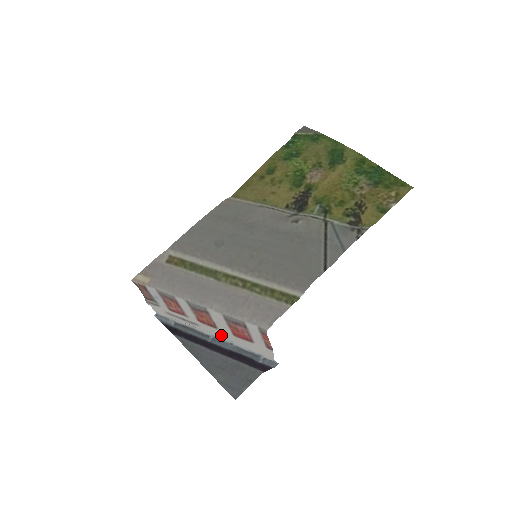
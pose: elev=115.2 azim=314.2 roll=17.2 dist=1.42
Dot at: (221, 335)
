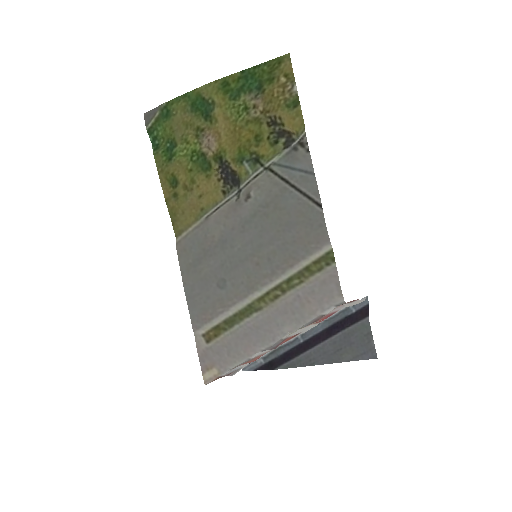
Dot at: occluded
